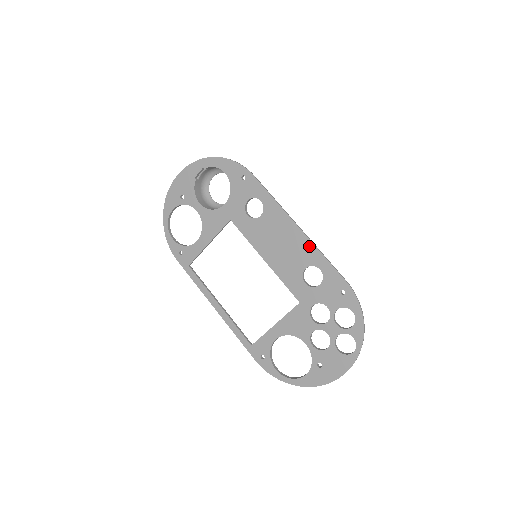
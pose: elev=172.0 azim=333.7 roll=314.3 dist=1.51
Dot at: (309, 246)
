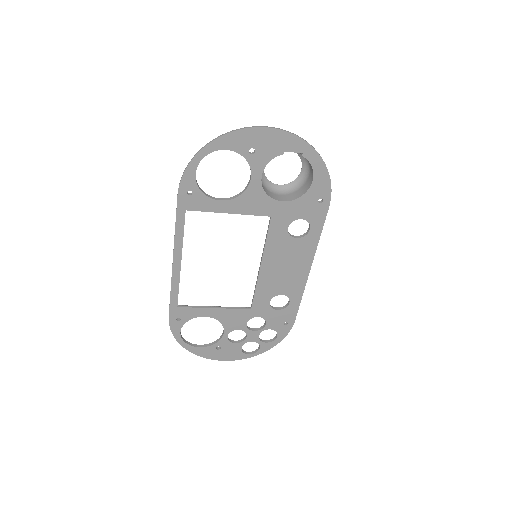
Dot at: (301, 285)
